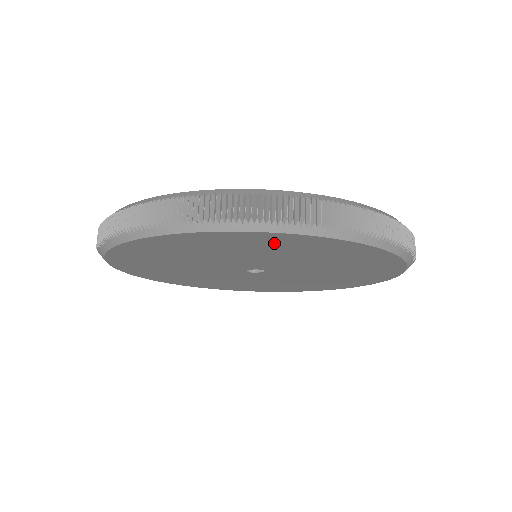
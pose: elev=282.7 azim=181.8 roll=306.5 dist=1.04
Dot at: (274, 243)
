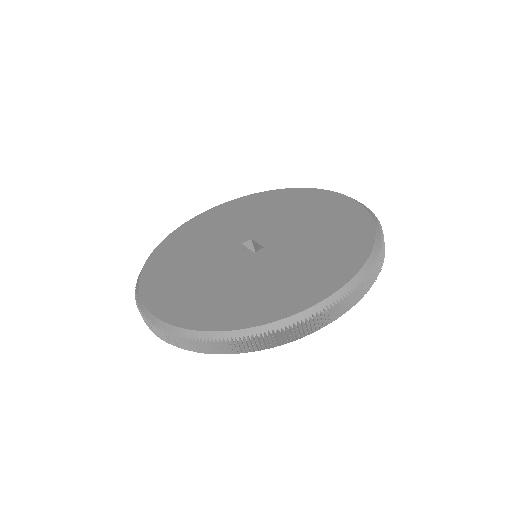
Dot at: occluded
